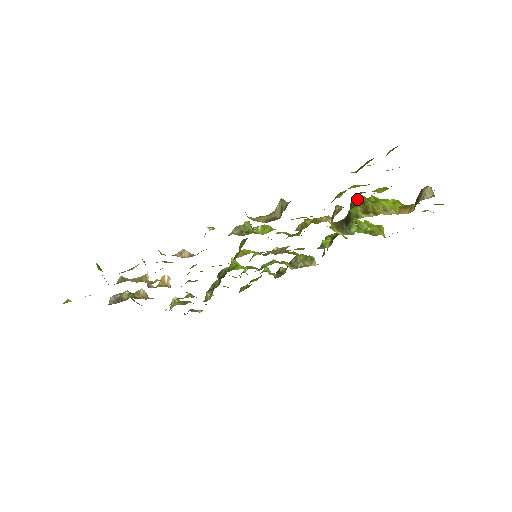
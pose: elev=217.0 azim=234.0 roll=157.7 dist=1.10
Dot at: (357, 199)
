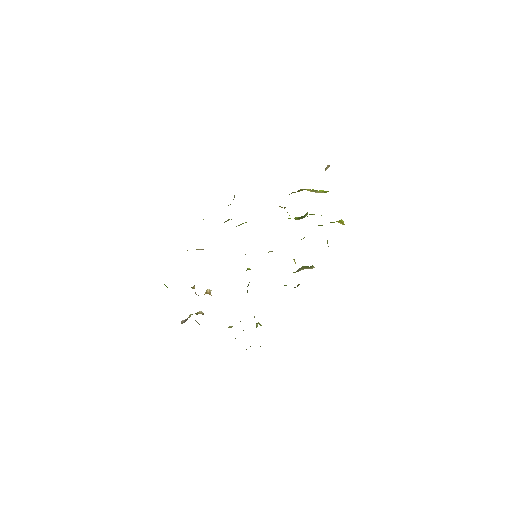
Dot at: occluded
